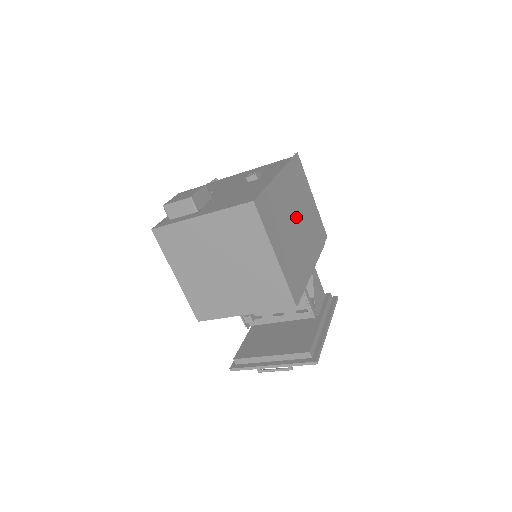
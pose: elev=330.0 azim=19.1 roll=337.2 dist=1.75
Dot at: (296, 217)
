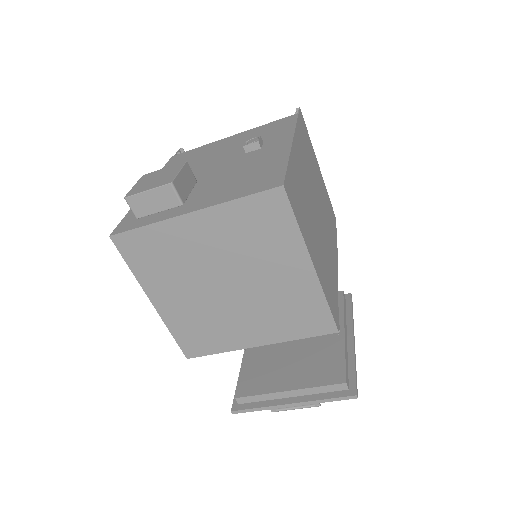
Dot at: (315, 200)
